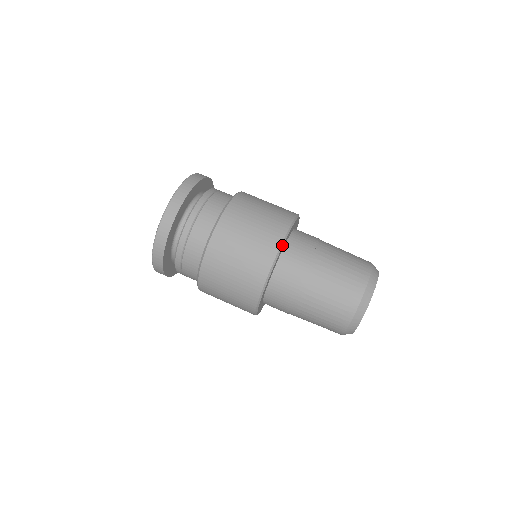
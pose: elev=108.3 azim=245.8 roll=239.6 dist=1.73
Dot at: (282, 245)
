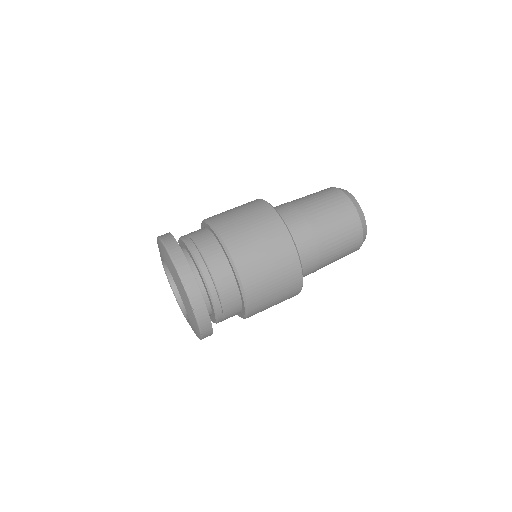
Dot at: occluded
